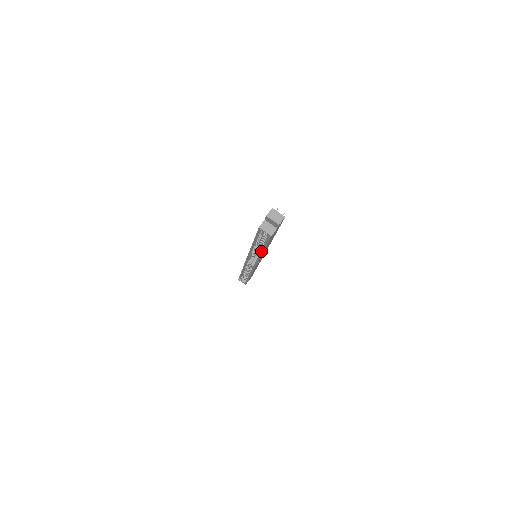
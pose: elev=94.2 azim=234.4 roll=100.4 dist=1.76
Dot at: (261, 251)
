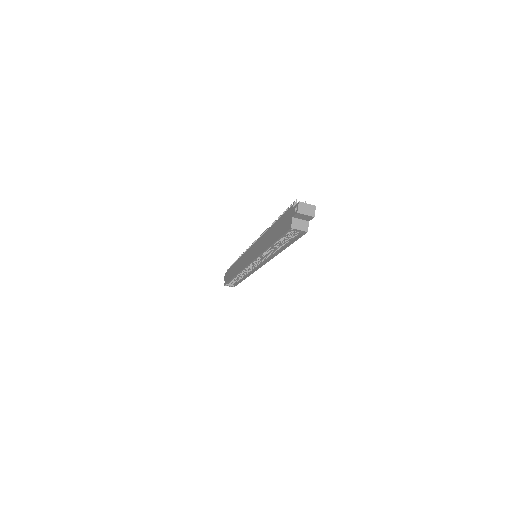
Dot at: (278, 250)
